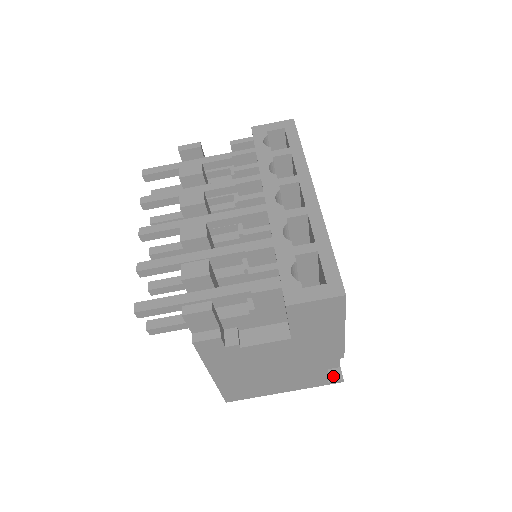
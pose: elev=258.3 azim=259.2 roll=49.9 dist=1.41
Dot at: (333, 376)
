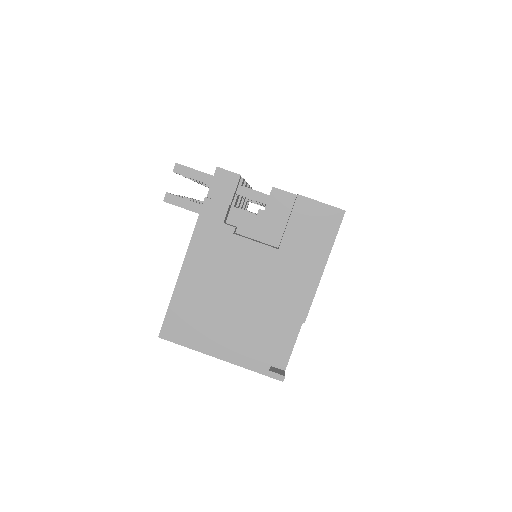
Dot at: (276, 370)
